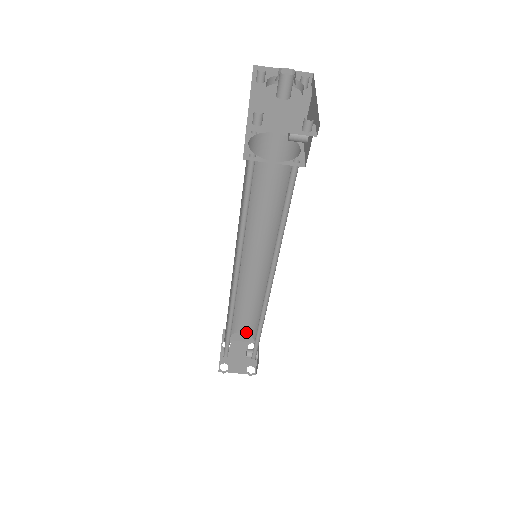
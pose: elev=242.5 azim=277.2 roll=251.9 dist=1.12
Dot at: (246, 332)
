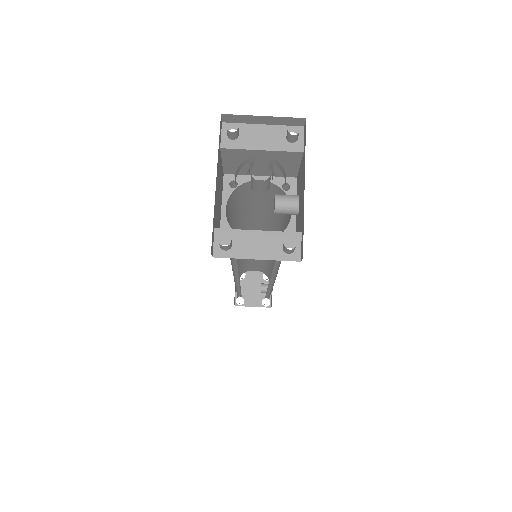
Dot at: (259, 270)
